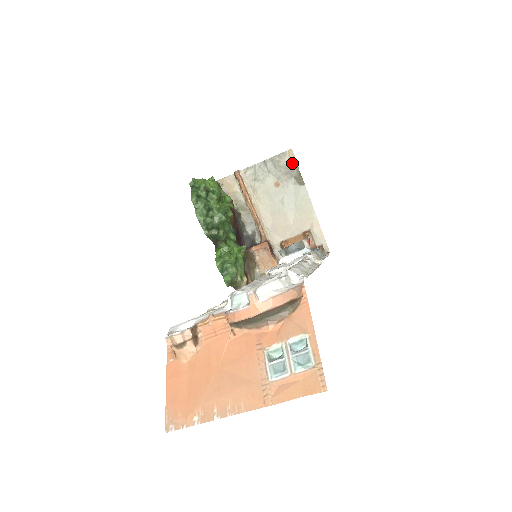
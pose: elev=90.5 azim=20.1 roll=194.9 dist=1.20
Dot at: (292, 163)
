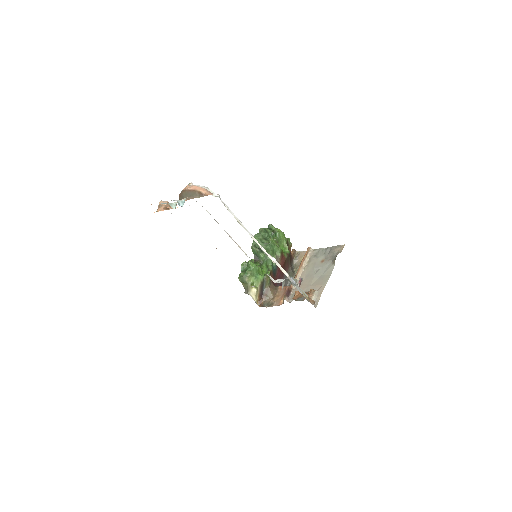
Dot at: (339, 252)
